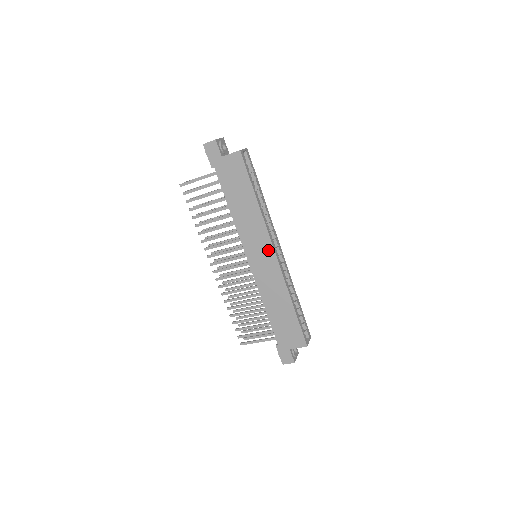
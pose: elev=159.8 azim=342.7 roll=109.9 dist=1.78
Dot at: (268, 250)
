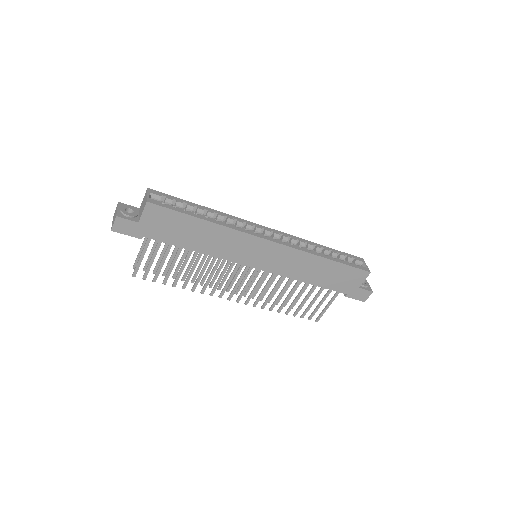
Dot at: (262, 245)
